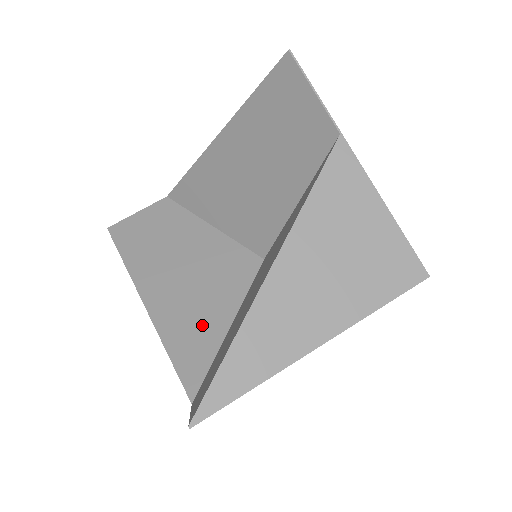
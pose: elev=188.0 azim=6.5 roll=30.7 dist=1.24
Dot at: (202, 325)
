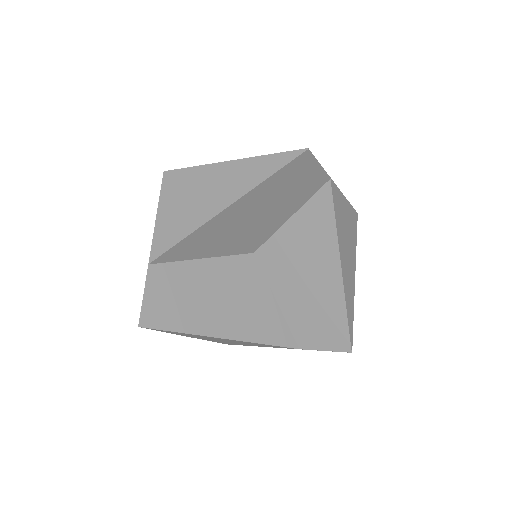
Dot at: (266, 316)
